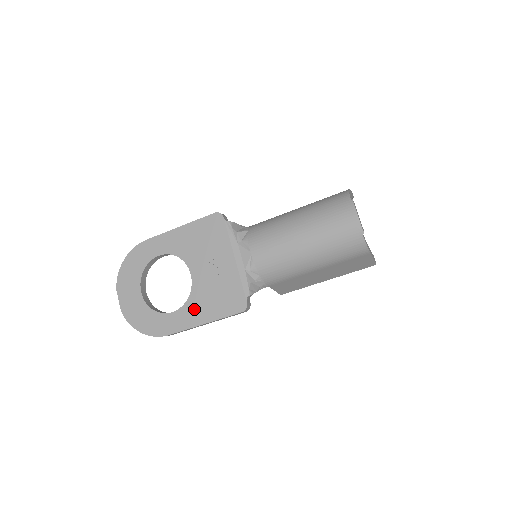
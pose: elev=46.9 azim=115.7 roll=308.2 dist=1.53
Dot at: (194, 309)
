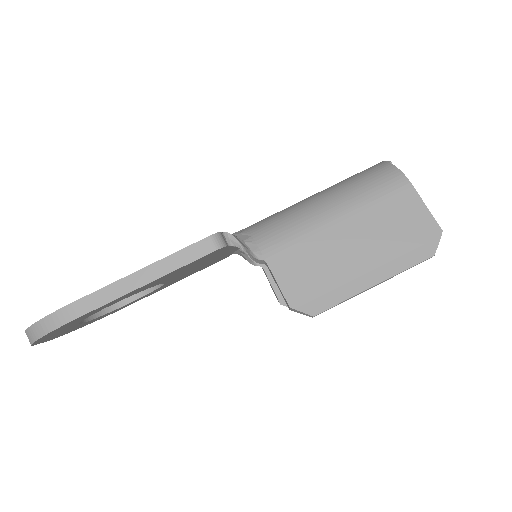
Dot at: occluded
